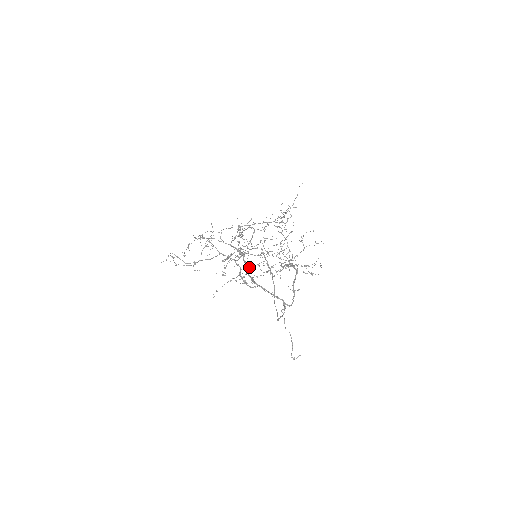
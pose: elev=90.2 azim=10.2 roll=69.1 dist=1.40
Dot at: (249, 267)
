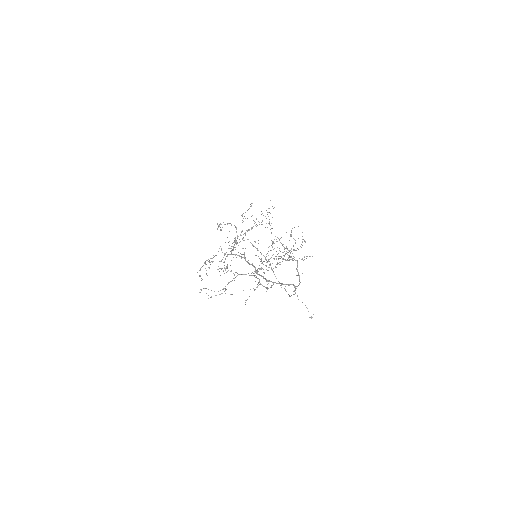
Dot at: (255, 267)
